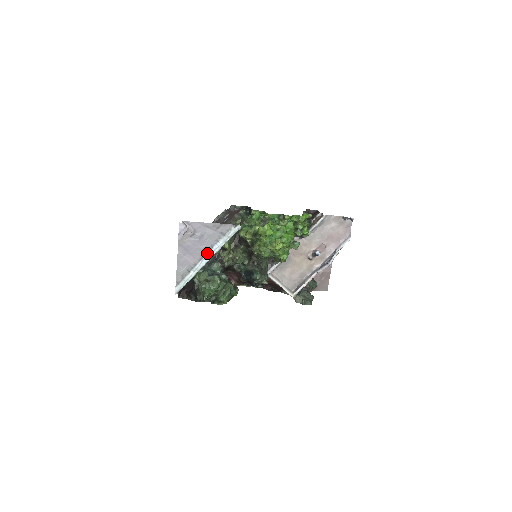
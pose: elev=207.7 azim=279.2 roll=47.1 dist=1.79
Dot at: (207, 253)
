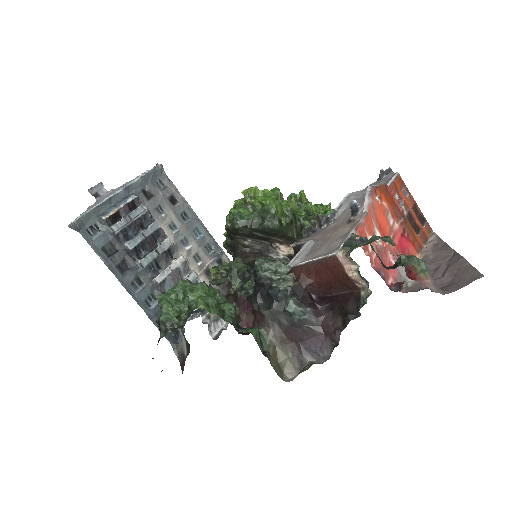
Dot at: (120, 189)
